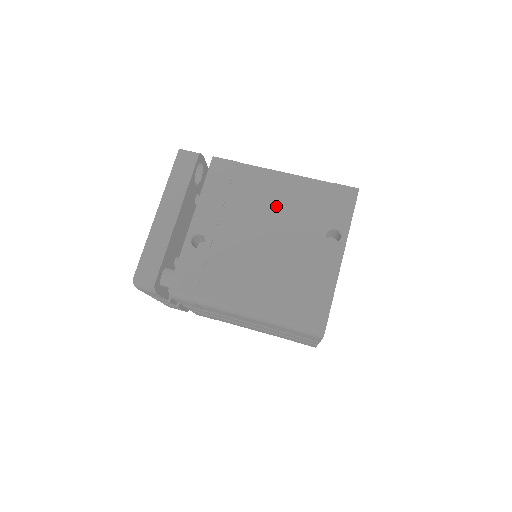
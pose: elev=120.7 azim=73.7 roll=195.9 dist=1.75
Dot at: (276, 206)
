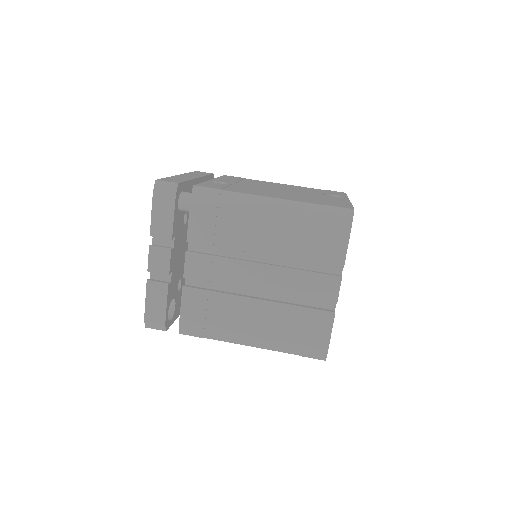
Dot at: (283, 187)
